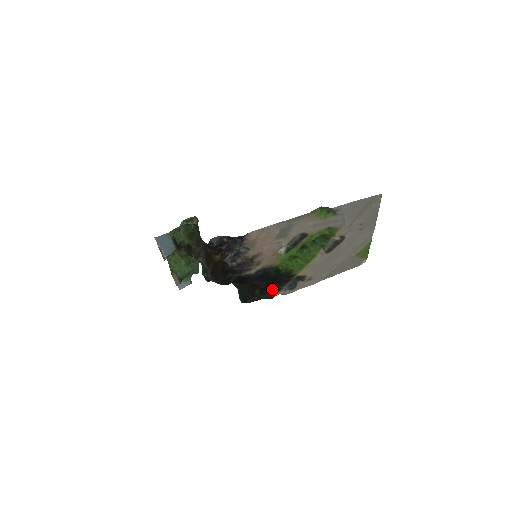
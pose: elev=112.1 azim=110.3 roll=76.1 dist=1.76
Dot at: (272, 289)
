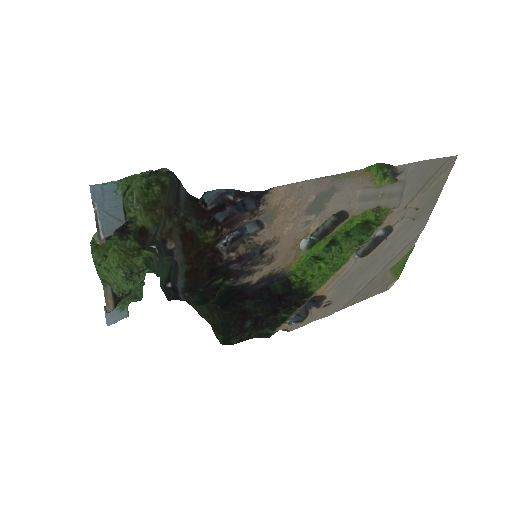
Dot at: (273, 319)
